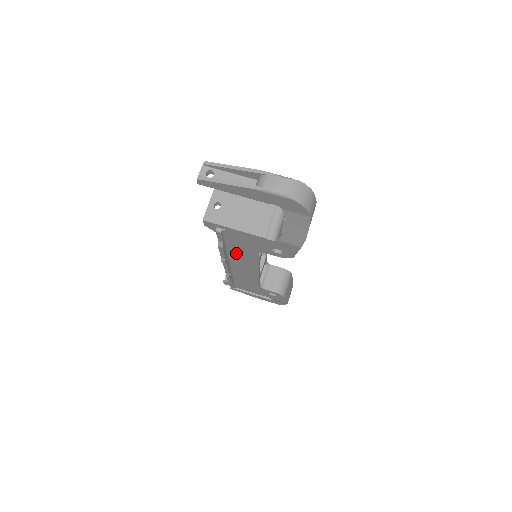
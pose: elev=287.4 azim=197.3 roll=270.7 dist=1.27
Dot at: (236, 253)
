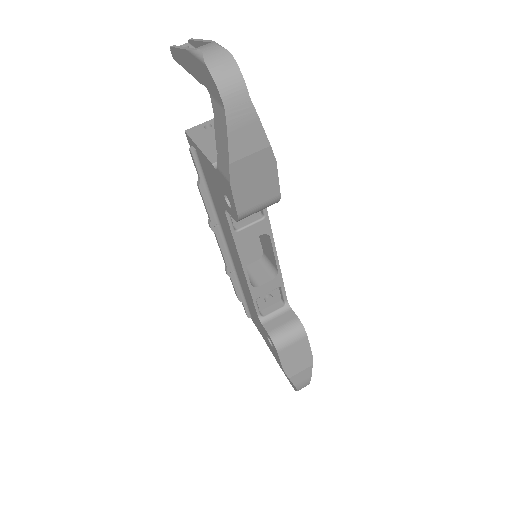
Dot at: (220, 217)
